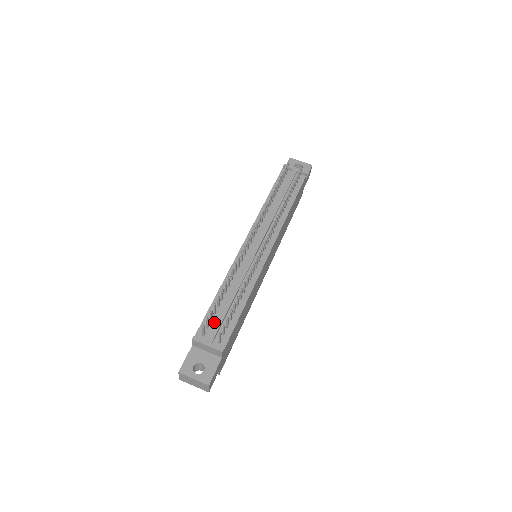
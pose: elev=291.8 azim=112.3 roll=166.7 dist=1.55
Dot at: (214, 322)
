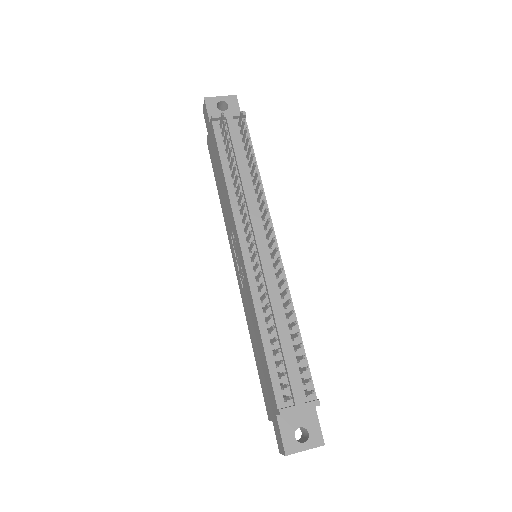
Dot at: (284, 376)
